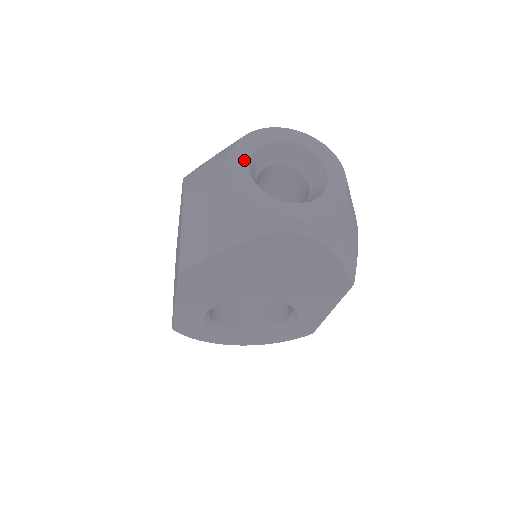
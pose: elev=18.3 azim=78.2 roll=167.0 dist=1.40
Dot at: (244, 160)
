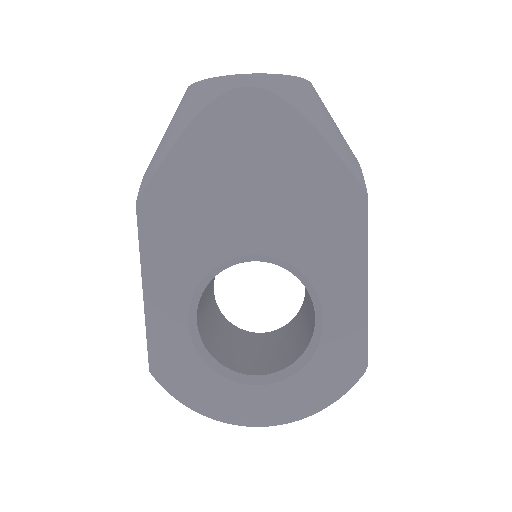
Dot at: occluded
